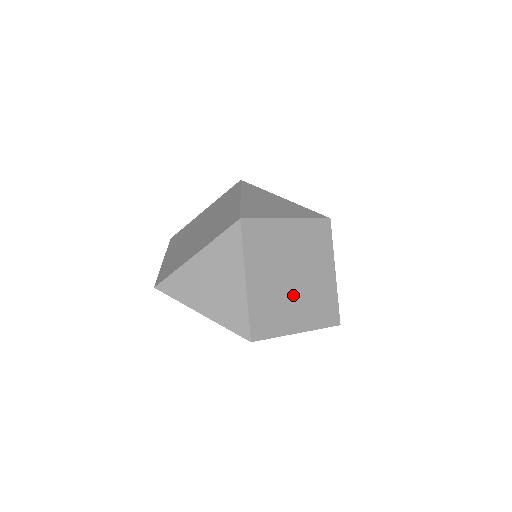
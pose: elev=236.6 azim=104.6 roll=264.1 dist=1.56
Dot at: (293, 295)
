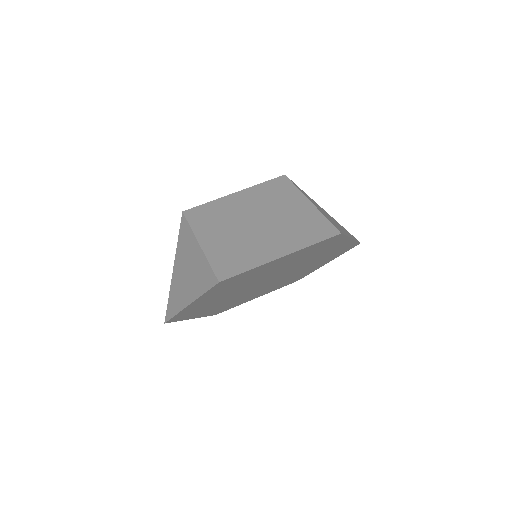
Dot at: (261, 234)
